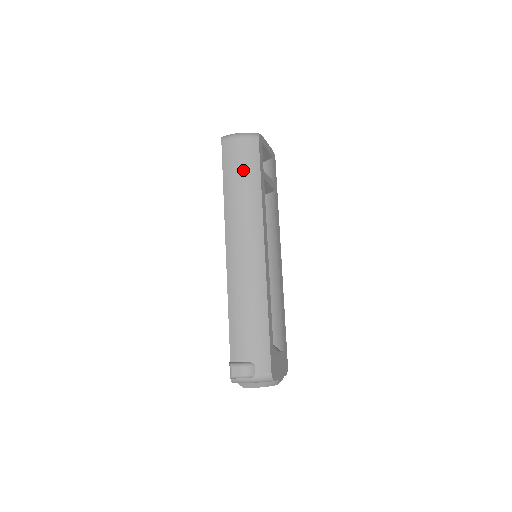
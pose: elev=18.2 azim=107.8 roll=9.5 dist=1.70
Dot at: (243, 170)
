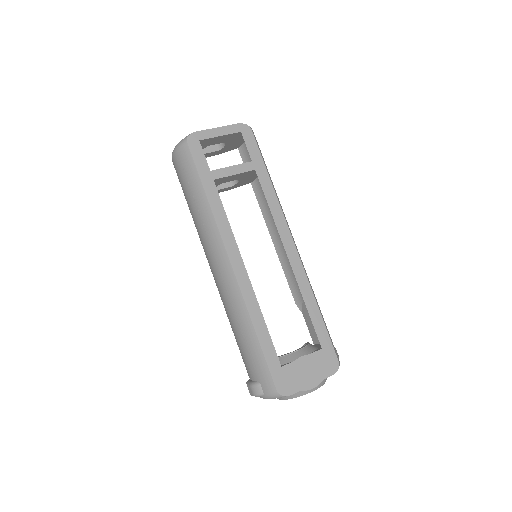
Dot at: (188, 186)
